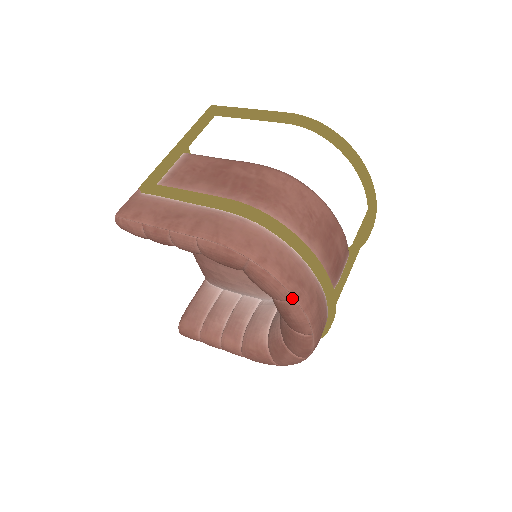
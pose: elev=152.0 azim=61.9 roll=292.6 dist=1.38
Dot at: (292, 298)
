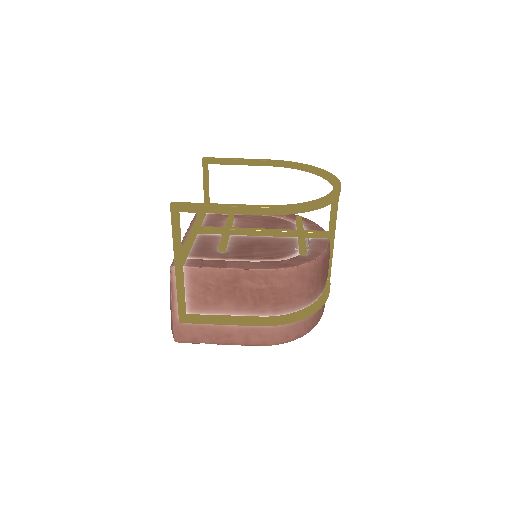
Dot at: occluded
